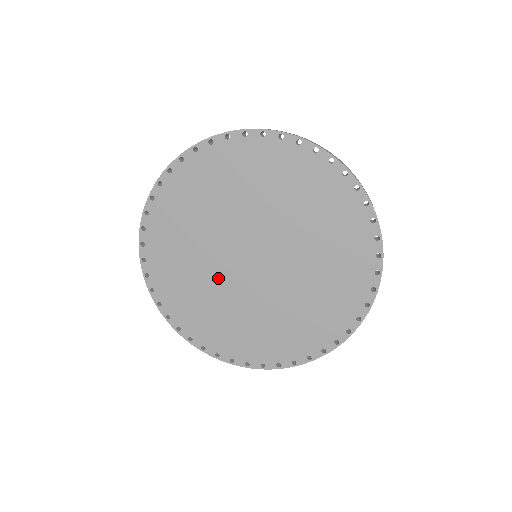
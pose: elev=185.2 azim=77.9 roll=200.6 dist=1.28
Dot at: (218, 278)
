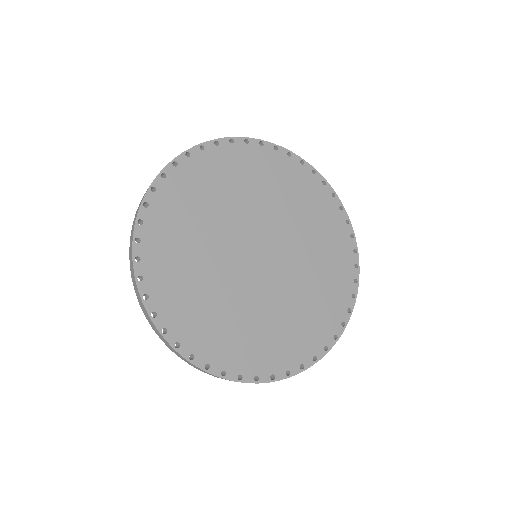
Dot at: (219, 265)
